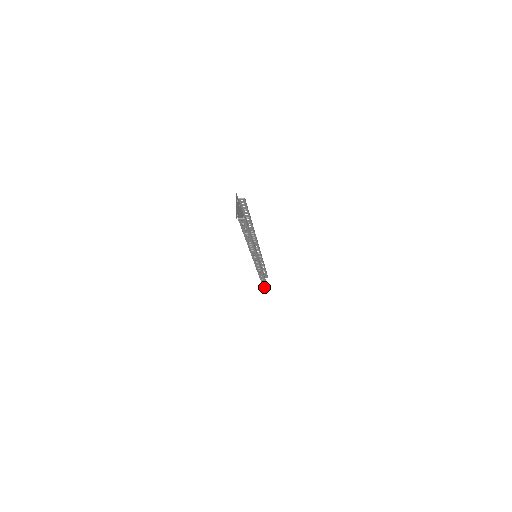
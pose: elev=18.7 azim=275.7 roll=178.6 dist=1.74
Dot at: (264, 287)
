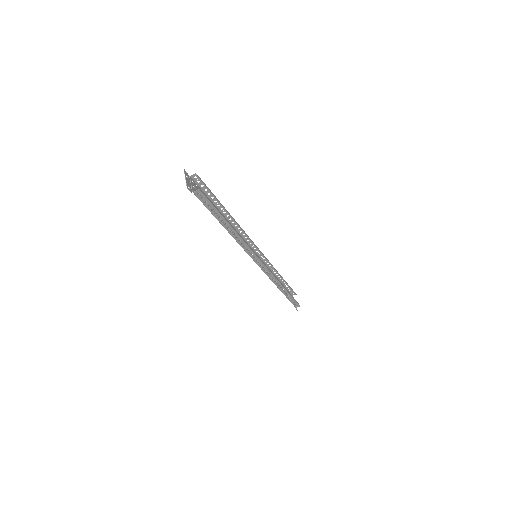
Dot at: (292, 302)
